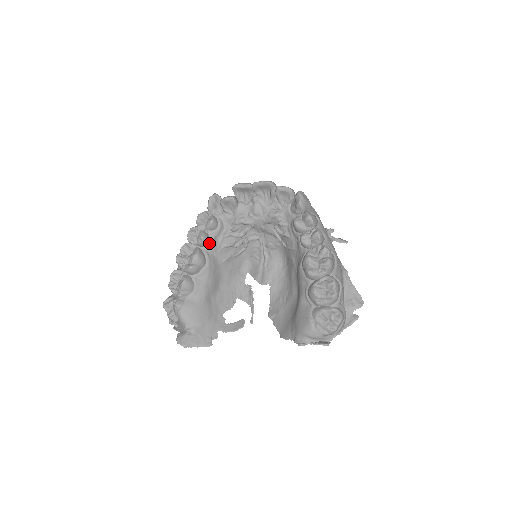
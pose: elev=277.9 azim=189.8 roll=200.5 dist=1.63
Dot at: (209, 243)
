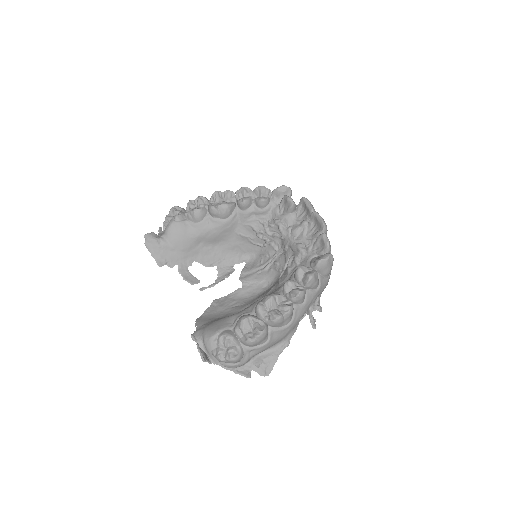
Dot at: (245, 210)
